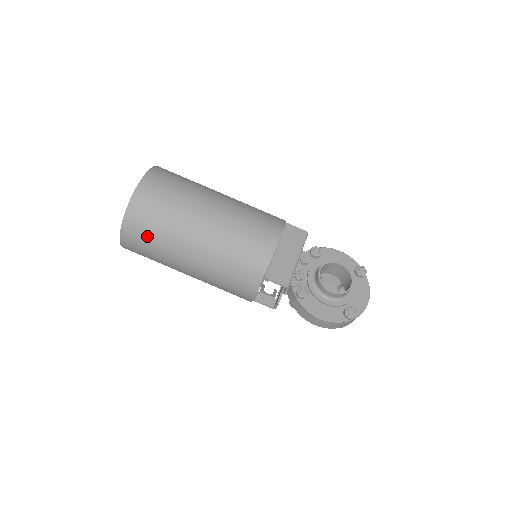
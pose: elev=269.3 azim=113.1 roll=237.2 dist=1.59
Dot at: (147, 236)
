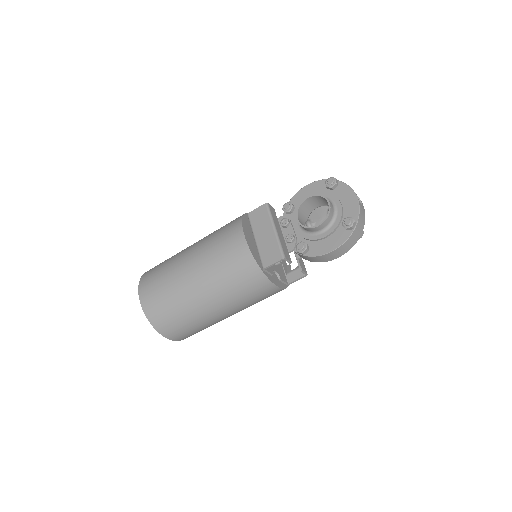
Dot at: (176, 323)
